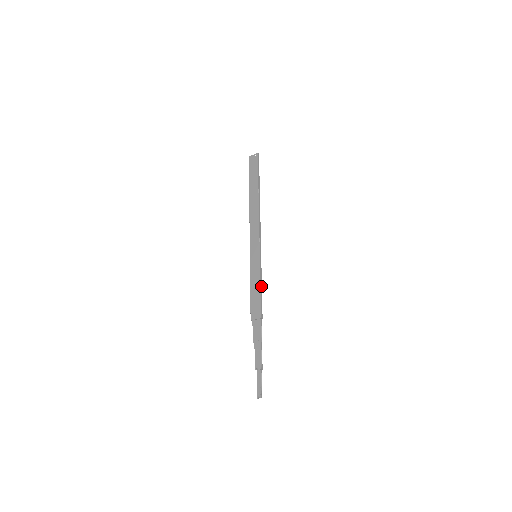
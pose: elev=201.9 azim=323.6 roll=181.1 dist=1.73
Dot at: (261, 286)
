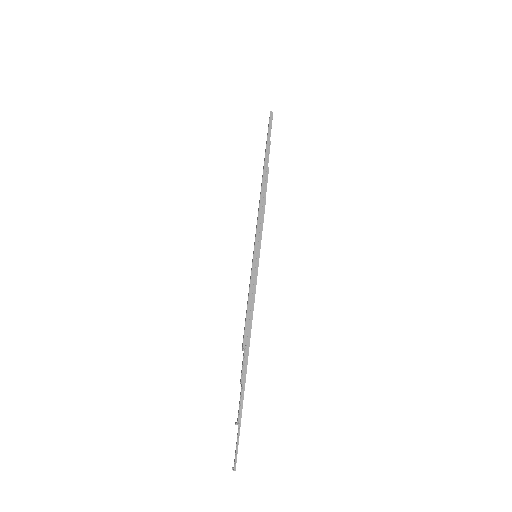
Dot at: (250, 299)
